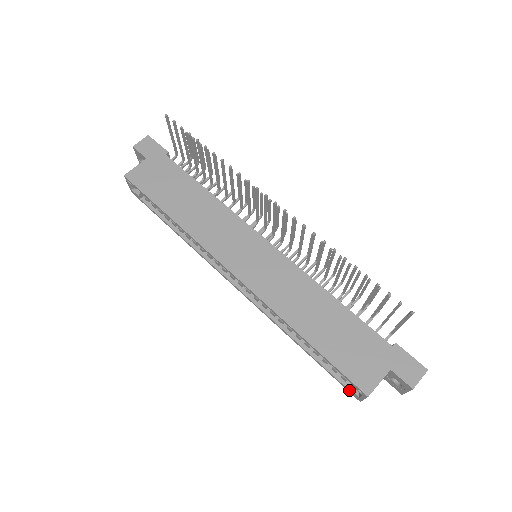
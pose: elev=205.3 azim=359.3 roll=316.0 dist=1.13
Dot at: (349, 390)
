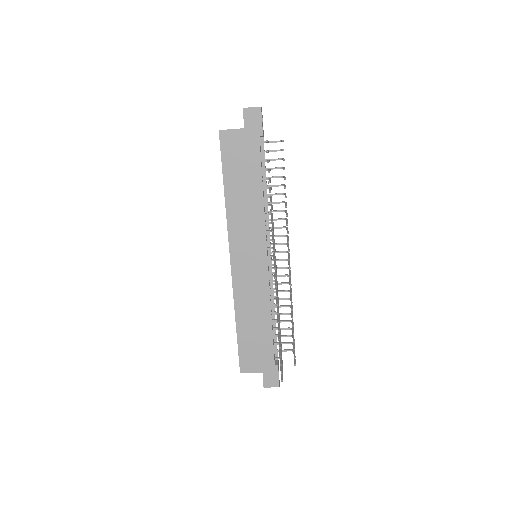
Dot at: occluded
